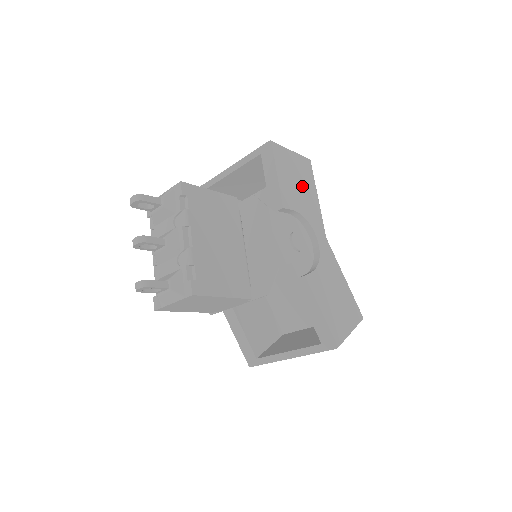
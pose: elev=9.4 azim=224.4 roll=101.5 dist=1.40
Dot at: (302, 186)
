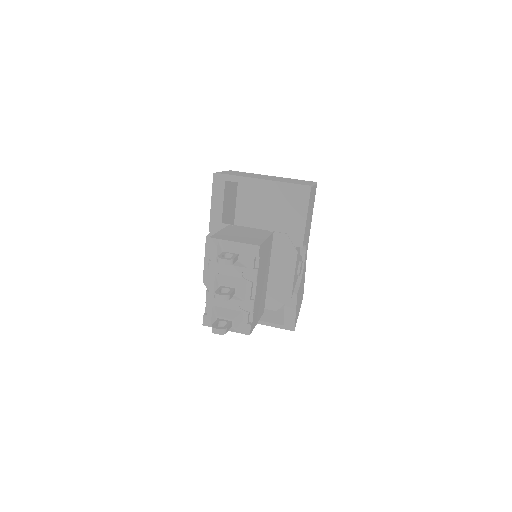
Dot at: (310, 216)
